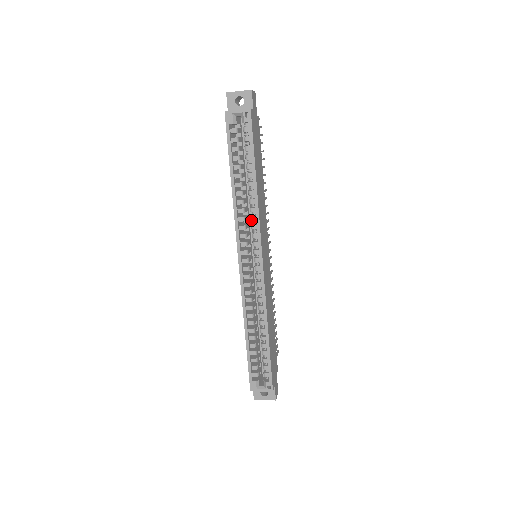
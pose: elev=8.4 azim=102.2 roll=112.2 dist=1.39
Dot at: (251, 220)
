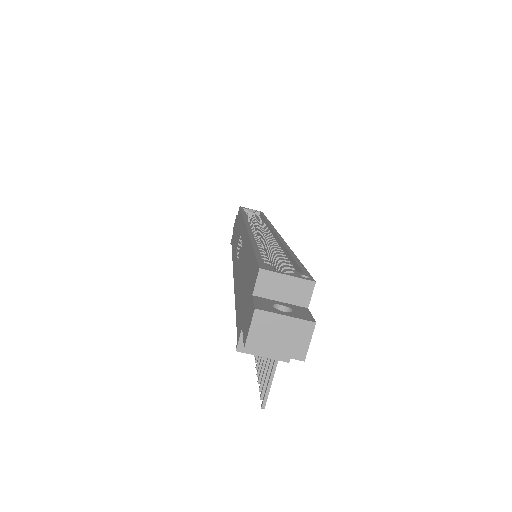
Dot at: (261, 226)
